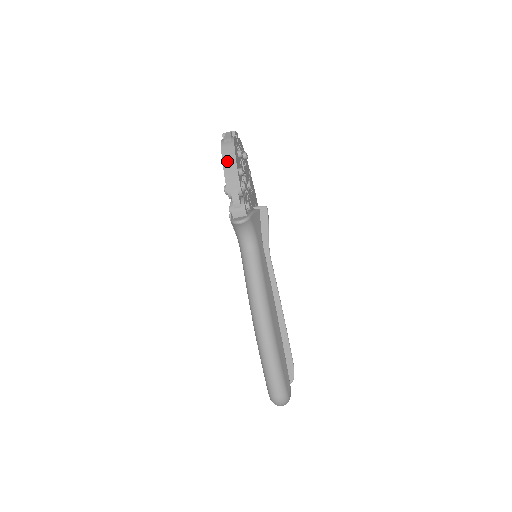
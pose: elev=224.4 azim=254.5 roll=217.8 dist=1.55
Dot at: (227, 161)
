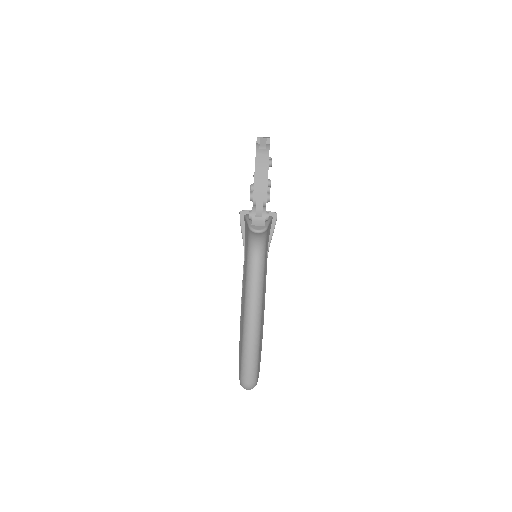
Dot at: (259, 170)
